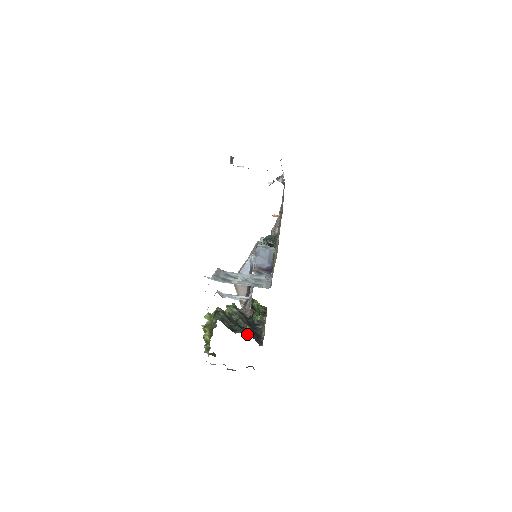
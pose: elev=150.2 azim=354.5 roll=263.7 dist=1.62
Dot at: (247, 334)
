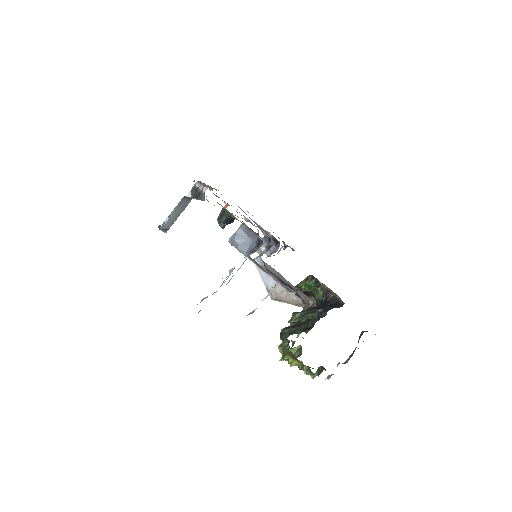
Dot at: occluded
